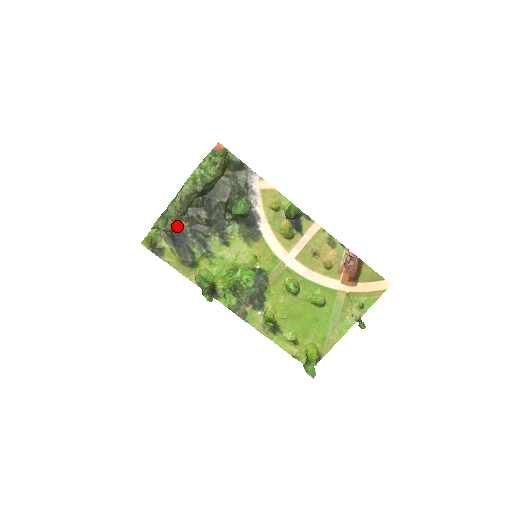
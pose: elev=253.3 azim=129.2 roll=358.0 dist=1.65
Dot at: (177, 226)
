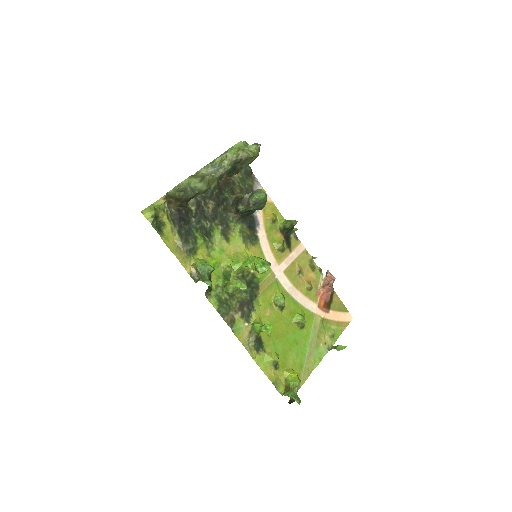
Dot at: (206, 190)
